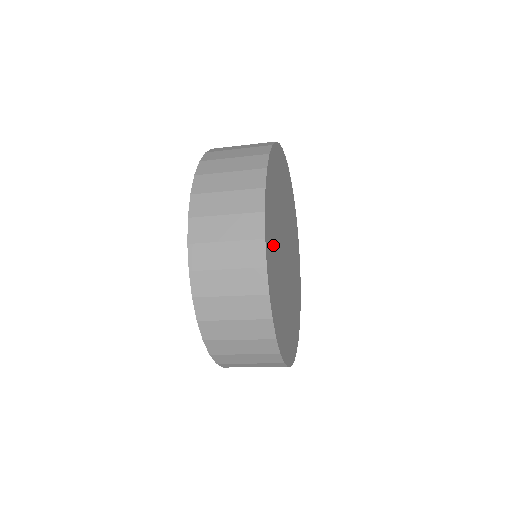
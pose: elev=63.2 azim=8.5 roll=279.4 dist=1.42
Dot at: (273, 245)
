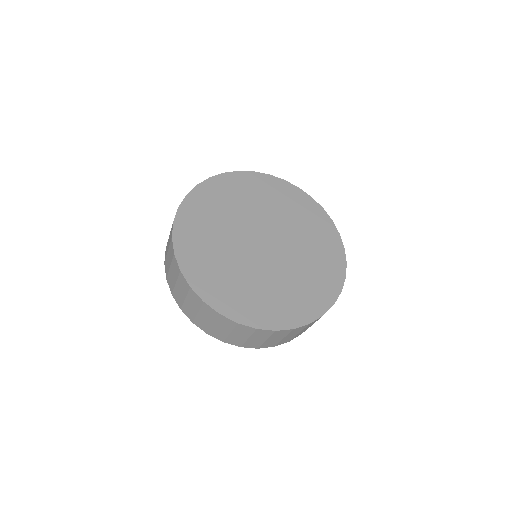
Dot at: (202, 240)
